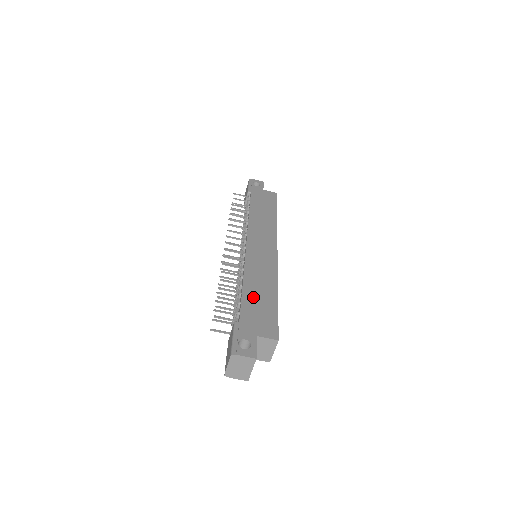
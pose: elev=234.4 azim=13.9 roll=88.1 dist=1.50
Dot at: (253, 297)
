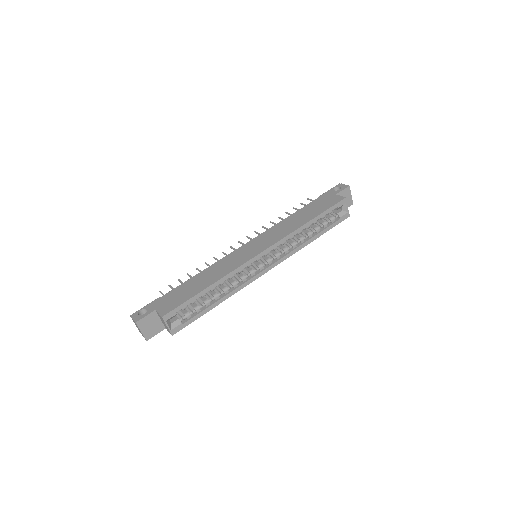
Dot at: (190, 284)
